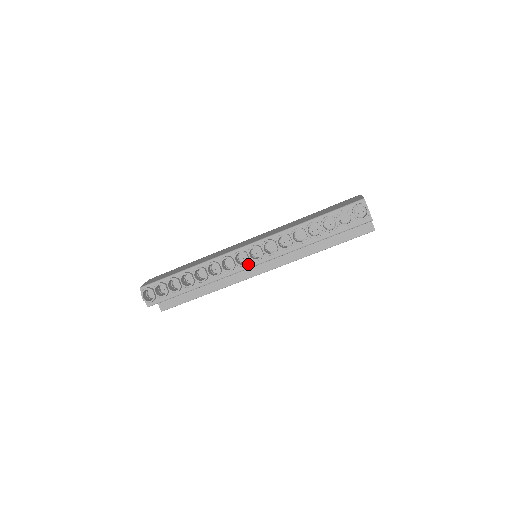
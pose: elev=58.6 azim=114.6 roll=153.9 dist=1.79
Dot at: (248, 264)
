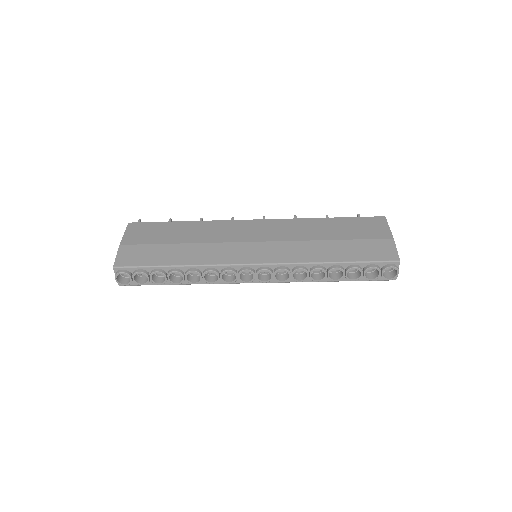
Dot at: (251, 280)
